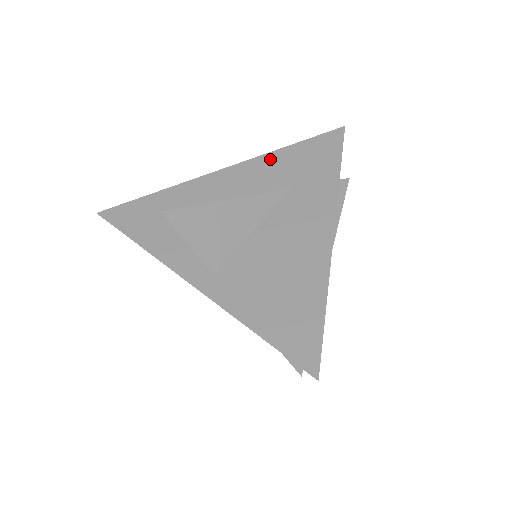
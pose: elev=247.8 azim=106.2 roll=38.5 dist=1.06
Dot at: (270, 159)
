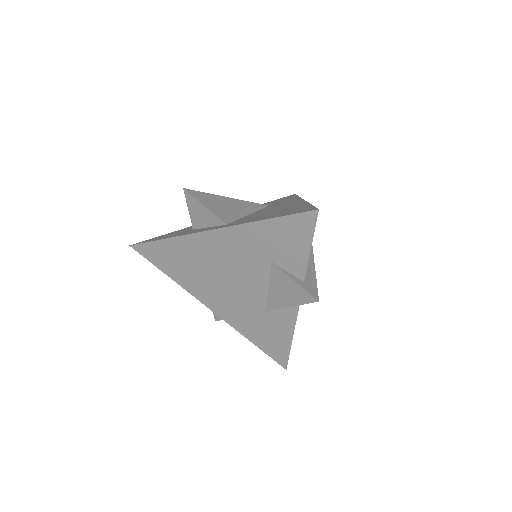
Dot at: occluded
